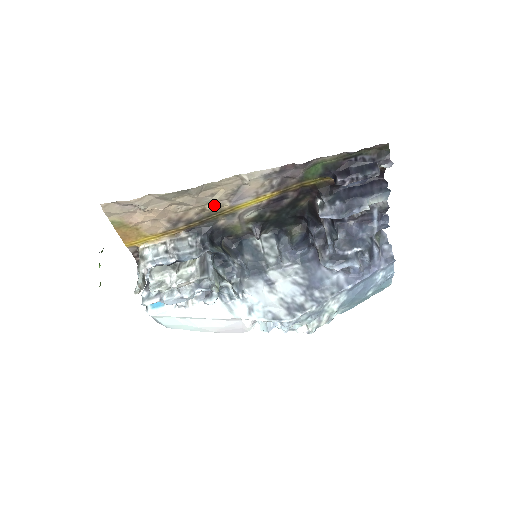
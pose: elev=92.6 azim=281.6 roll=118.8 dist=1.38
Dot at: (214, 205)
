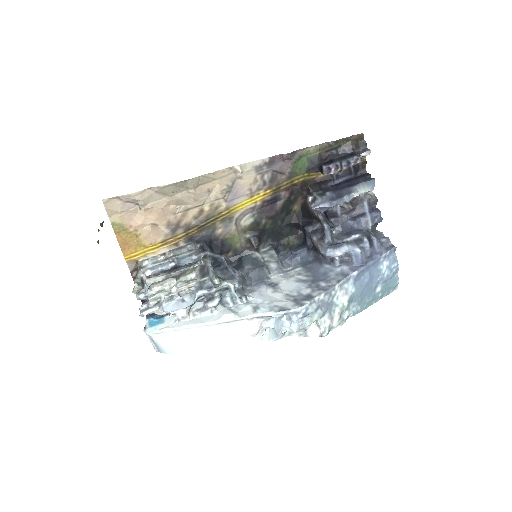
Dot at: (211, 205)
